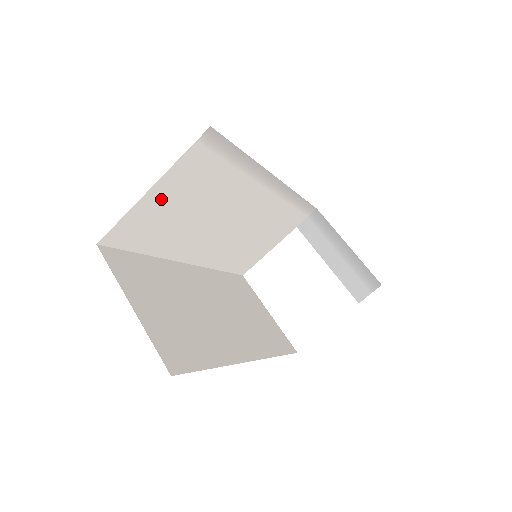
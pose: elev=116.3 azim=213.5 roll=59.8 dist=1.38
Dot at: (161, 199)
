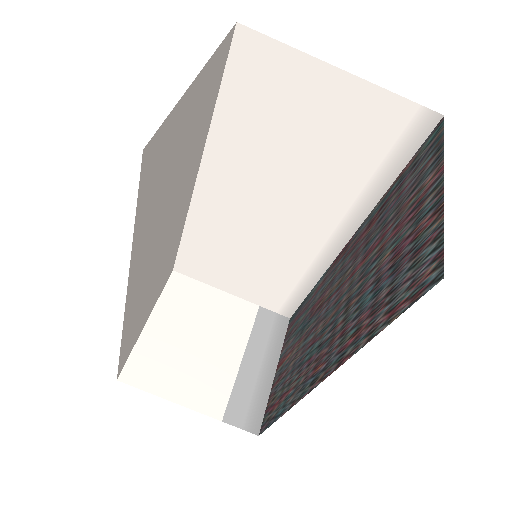
Dot at: (320, 93)
